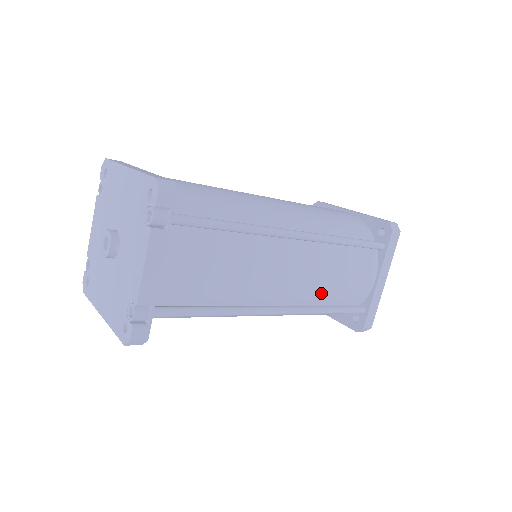
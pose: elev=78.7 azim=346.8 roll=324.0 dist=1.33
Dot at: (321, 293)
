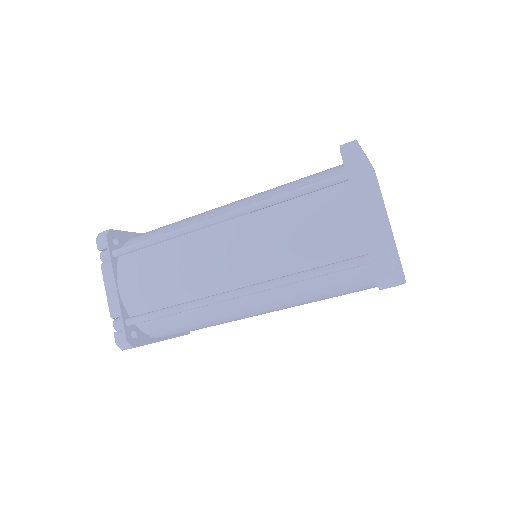
Dot at: (281, 260)
